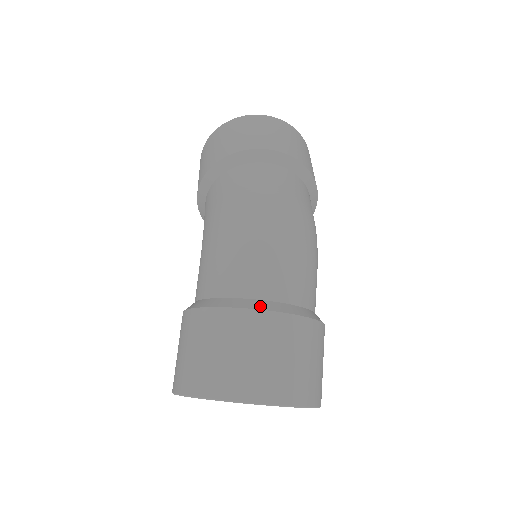
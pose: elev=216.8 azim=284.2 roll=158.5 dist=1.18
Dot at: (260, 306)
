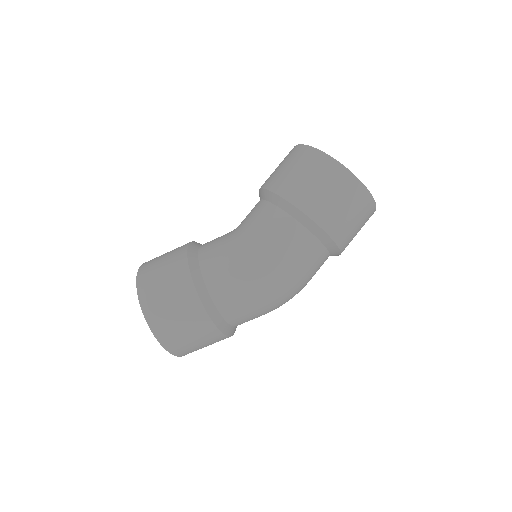
Dot at: (226, 331)
